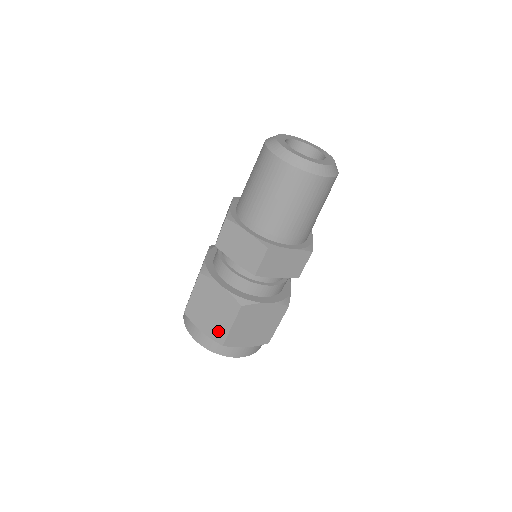
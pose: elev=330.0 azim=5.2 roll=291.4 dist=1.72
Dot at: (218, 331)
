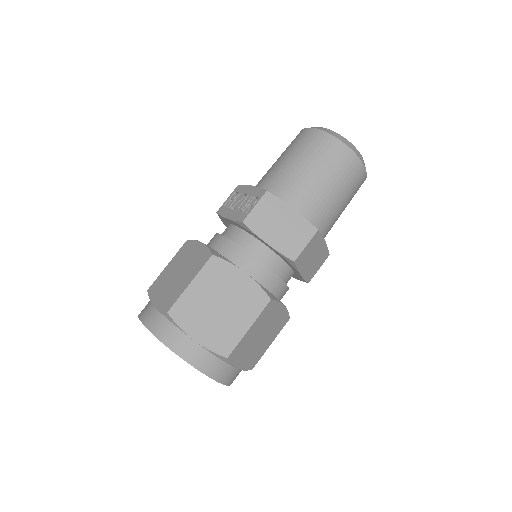
Dot at: (224, 337)
